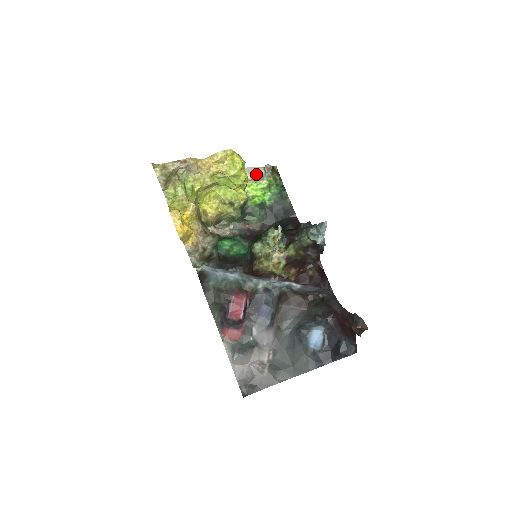
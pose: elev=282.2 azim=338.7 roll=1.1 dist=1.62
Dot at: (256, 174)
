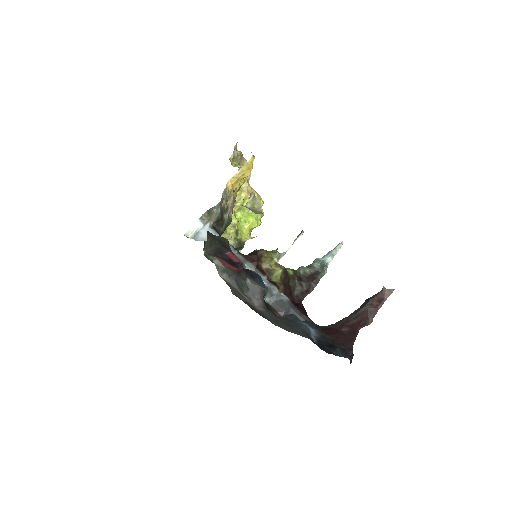
Dot at: occluded
